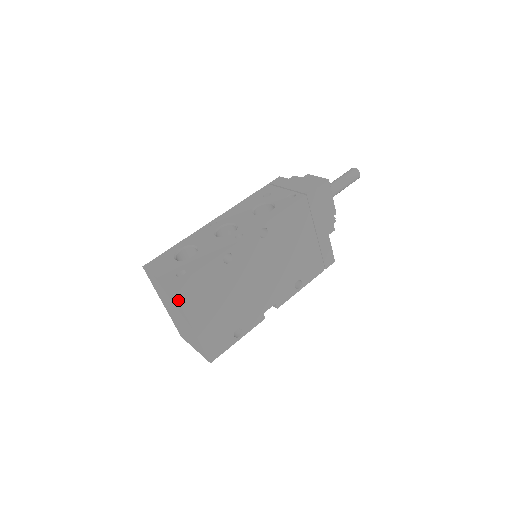
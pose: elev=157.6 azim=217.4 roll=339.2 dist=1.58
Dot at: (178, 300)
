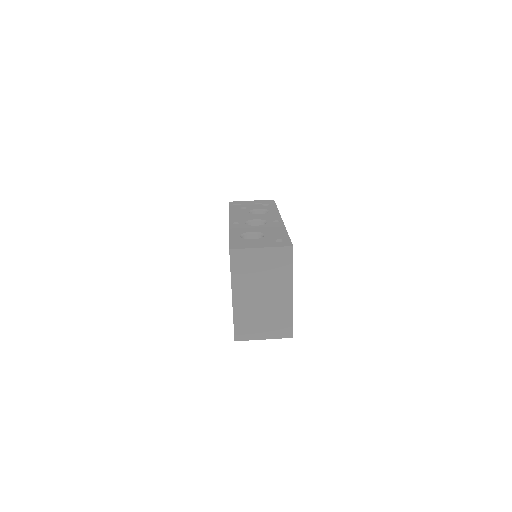
Dot at: occluded
